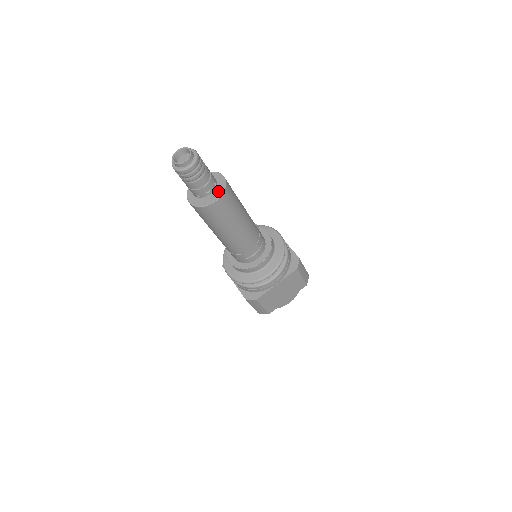
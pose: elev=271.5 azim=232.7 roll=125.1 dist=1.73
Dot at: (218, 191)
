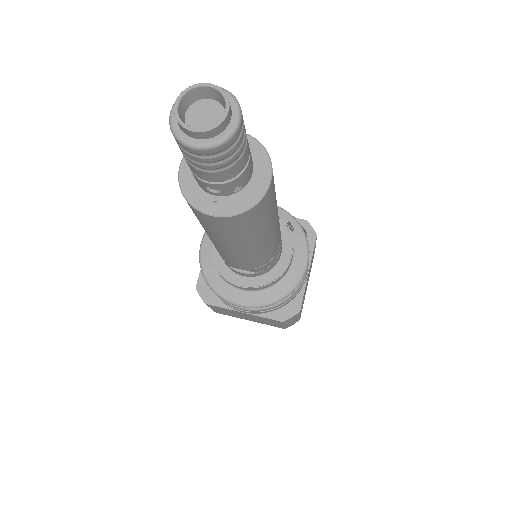
Dot at: (234, 202)
